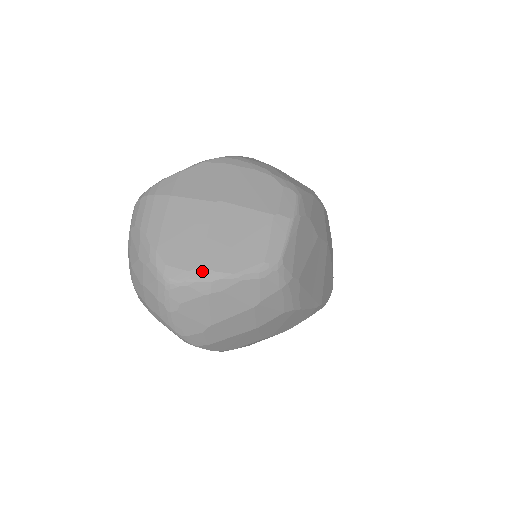
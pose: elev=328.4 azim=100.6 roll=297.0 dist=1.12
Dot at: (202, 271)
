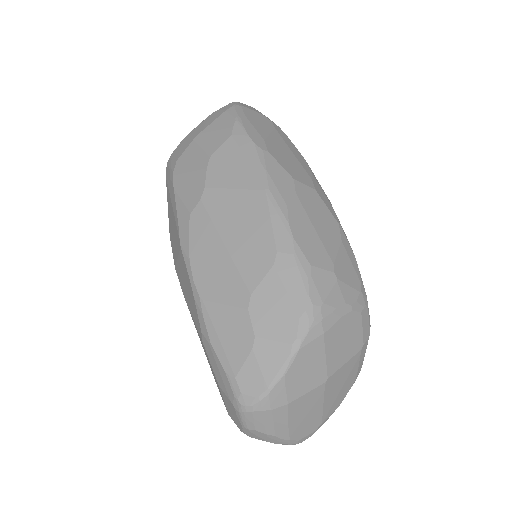
Dot at: occluded
